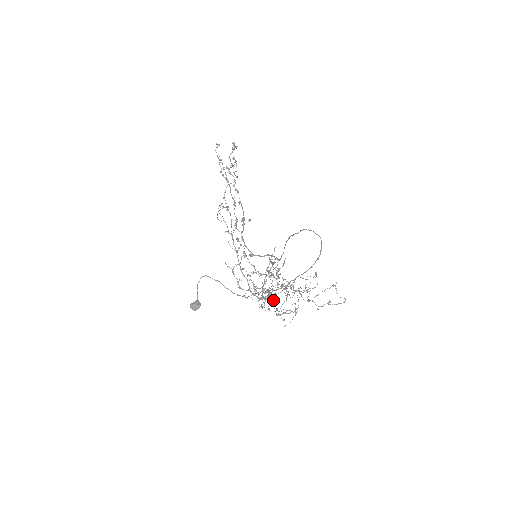
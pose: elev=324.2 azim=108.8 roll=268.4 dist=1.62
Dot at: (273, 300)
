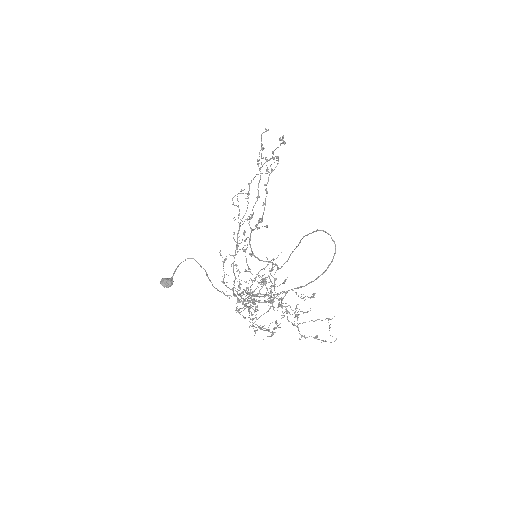
Dot at: (253, 309)
